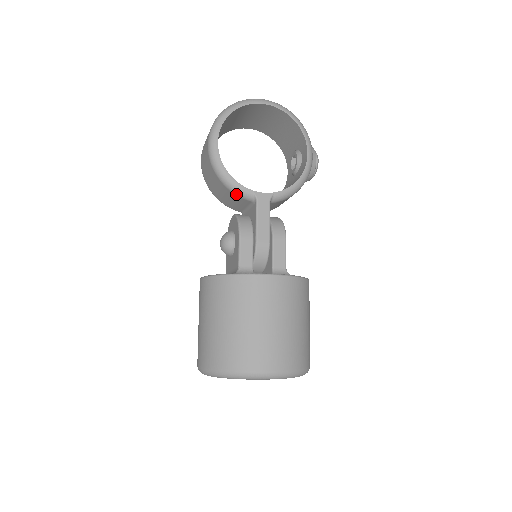
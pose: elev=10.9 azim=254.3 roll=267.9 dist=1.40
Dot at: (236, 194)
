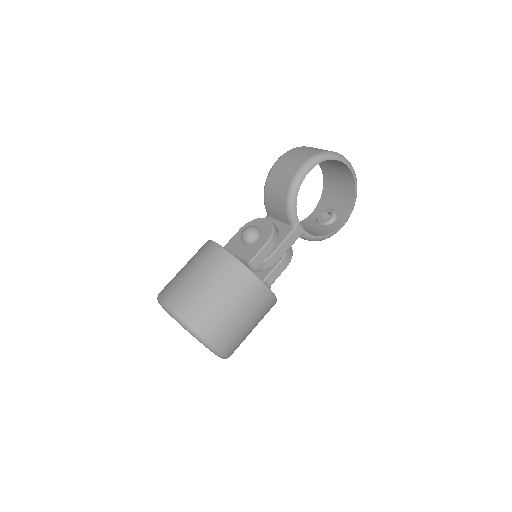
Dot at: (287, 212)
